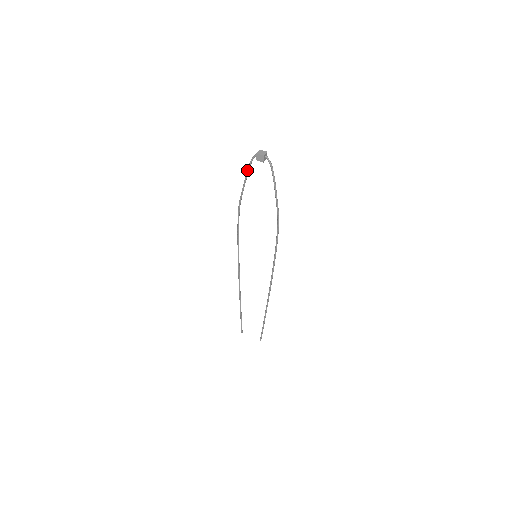
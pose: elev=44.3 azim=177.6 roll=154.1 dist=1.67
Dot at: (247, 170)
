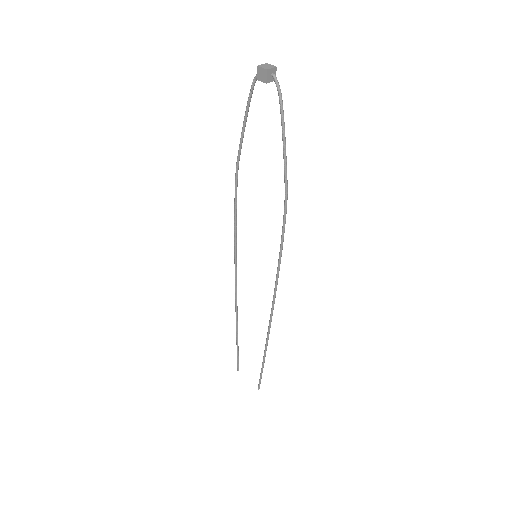
Dot at: (247, 102)
